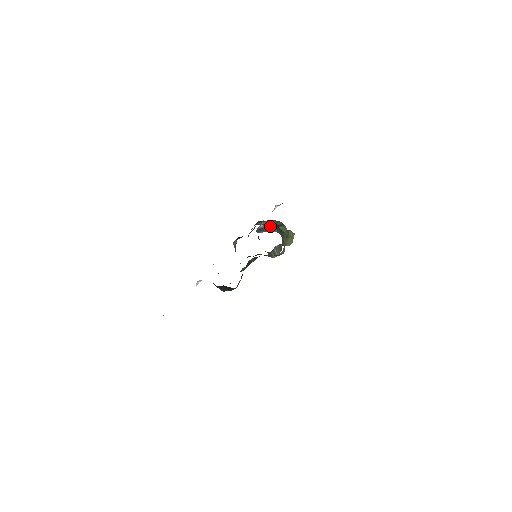
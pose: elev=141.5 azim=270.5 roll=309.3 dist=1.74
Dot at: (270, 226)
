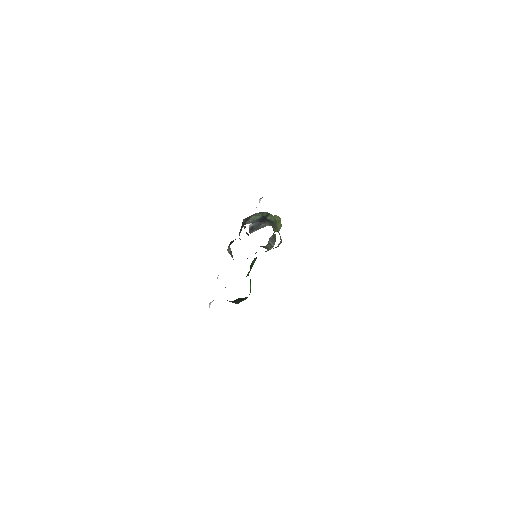
Dot at: (259, 221)
